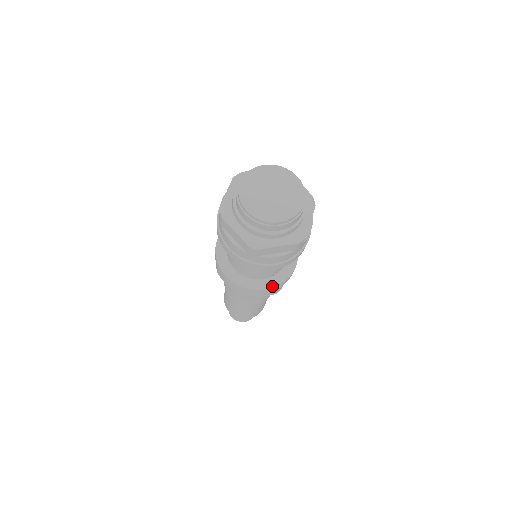
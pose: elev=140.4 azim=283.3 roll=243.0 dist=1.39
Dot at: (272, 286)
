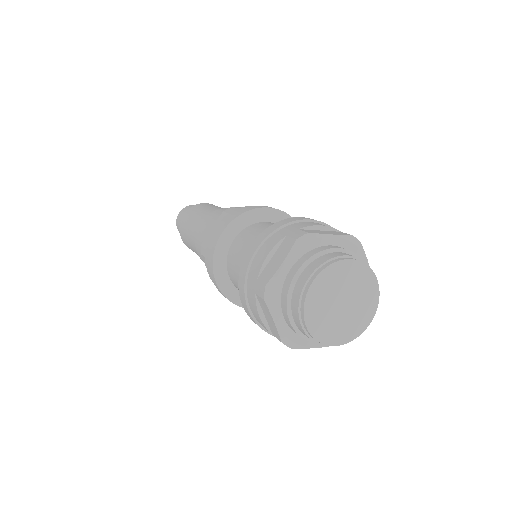
Dot at: occluded
